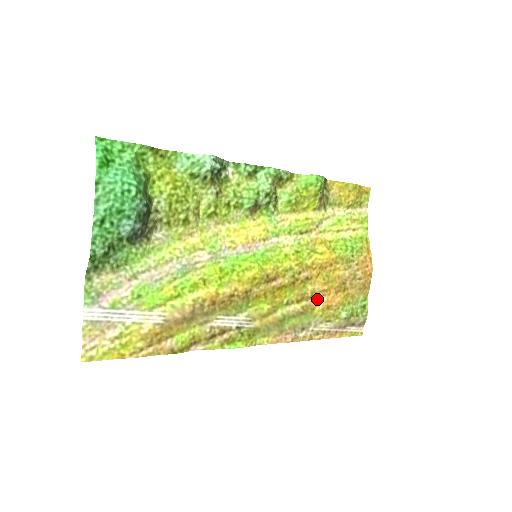
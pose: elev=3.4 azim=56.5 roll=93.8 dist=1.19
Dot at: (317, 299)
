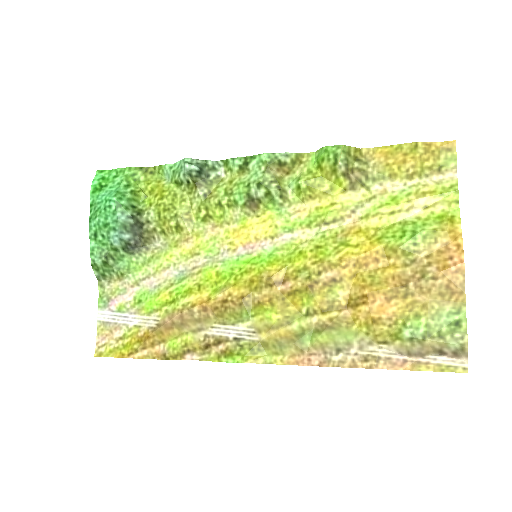
Dot at: (356, 309)
